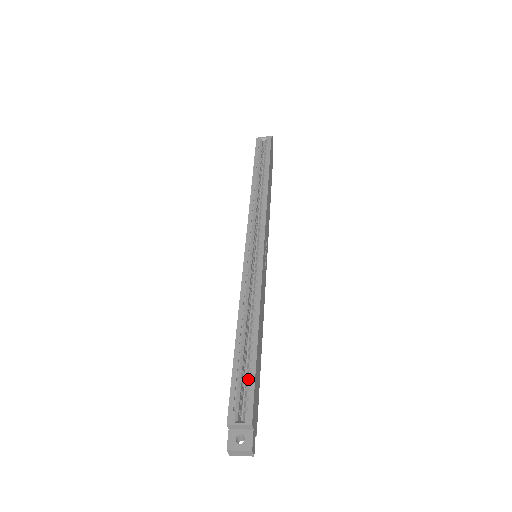
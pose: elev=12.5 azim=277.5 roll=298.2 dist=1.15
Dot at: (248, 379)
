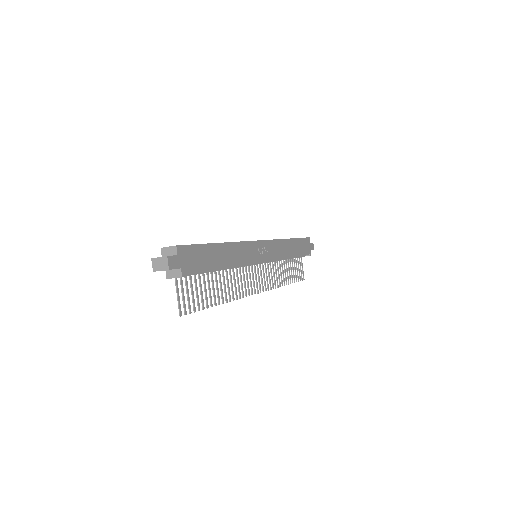
Dot at: occluded
